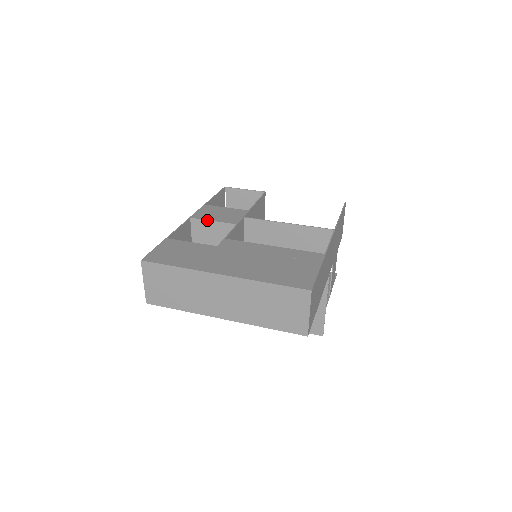
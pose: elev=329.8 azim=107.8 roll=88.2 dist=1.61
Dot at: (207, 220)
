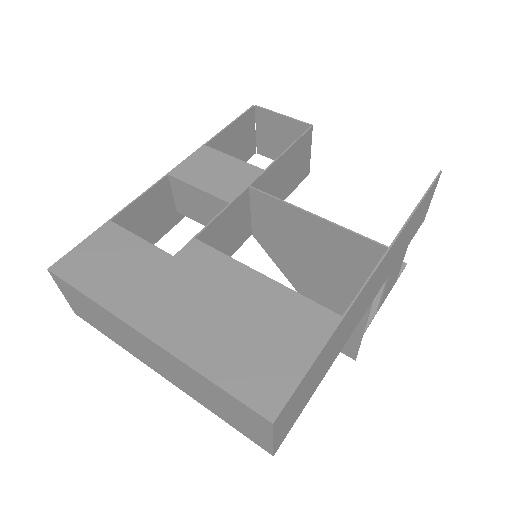
Dot at: (190, 184)
